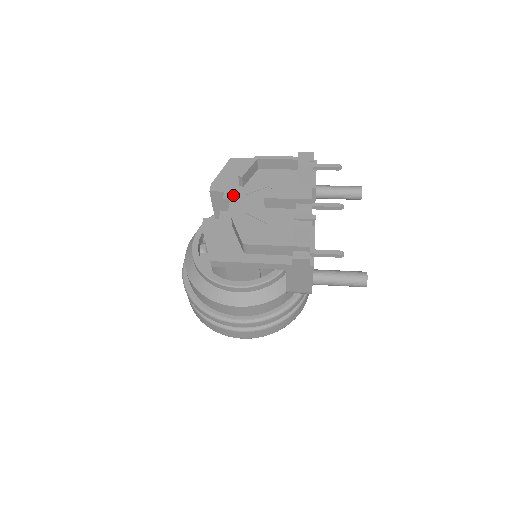
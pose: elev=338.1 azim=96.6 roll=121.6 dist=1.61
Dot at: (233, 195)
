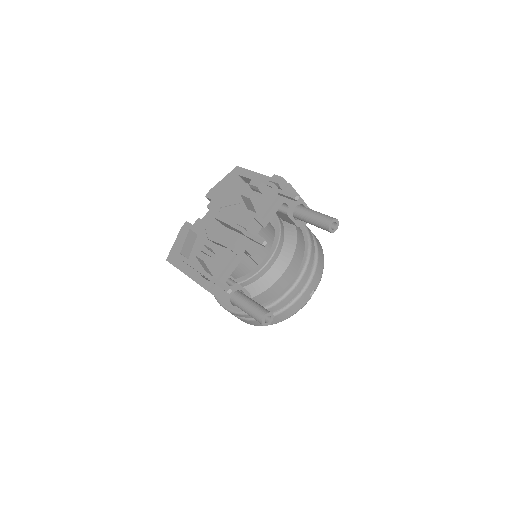
Dot at: (214, 205)
